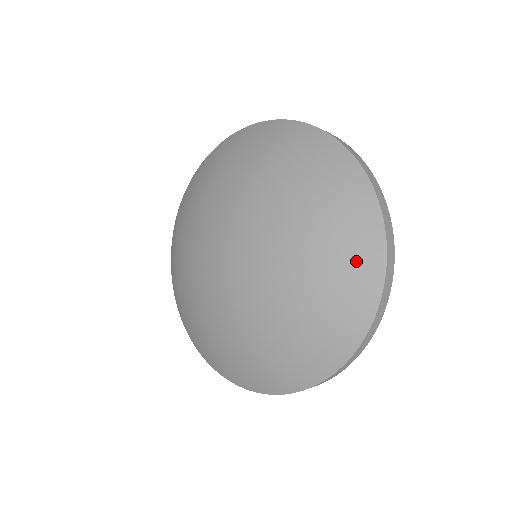
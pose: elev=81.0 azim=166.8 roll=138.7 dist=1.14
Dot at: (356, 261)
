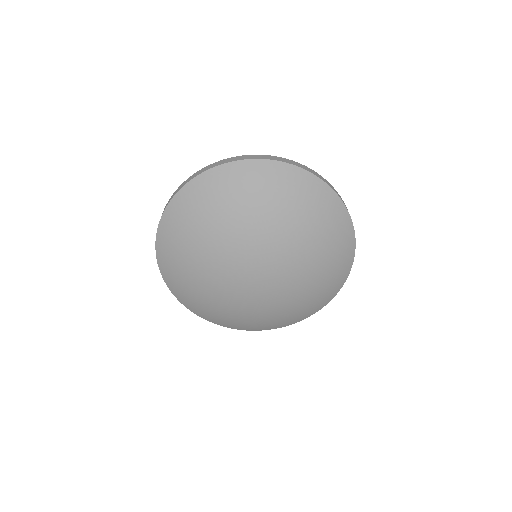
Dot at: (341, 264)
